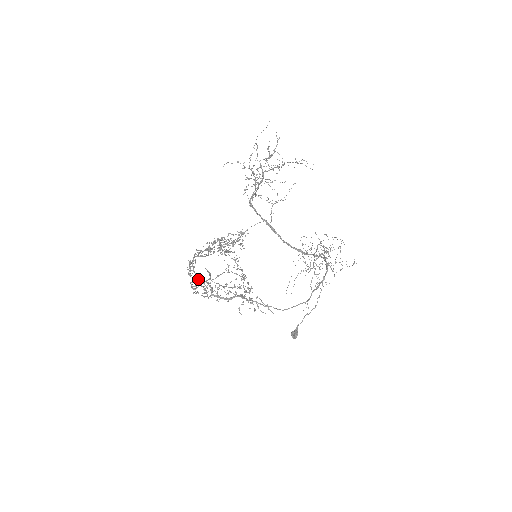
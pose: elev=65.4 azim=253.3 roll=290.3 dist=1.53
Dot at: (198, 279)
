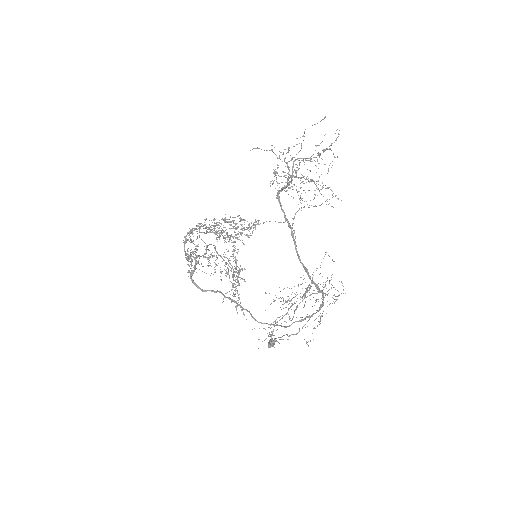
Dot at: (186, 254)
